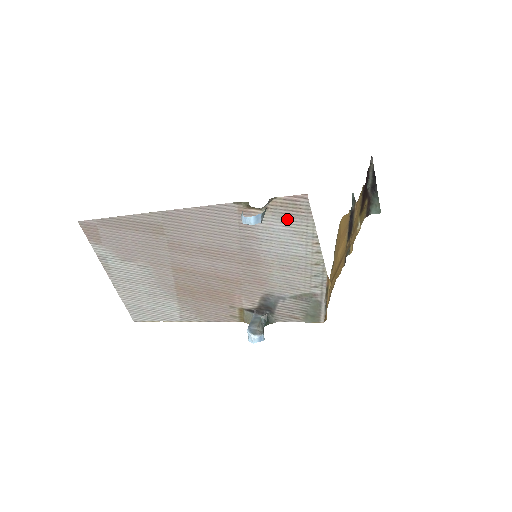
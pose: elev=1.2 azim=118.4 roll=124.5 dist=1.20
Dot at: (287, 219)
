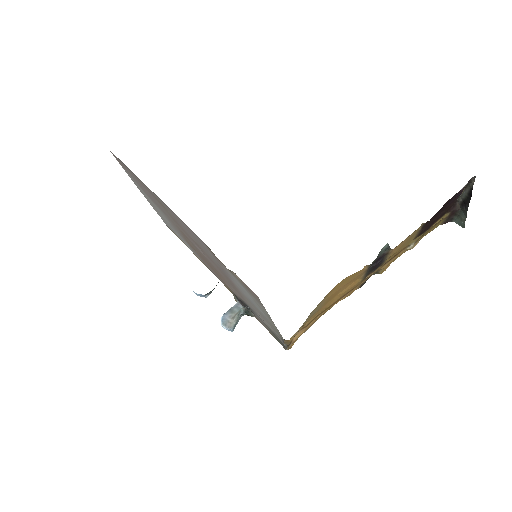
Dot at: (247, 291)
